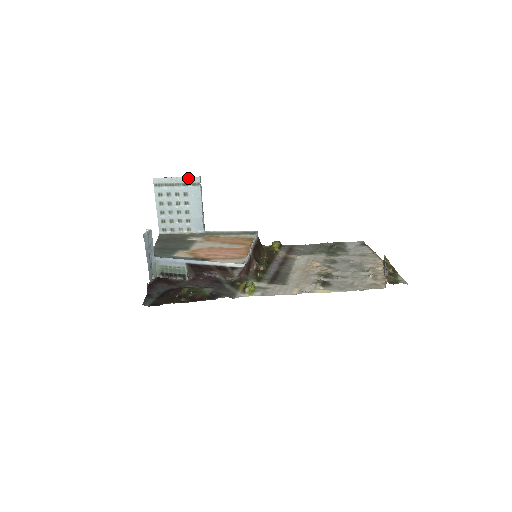
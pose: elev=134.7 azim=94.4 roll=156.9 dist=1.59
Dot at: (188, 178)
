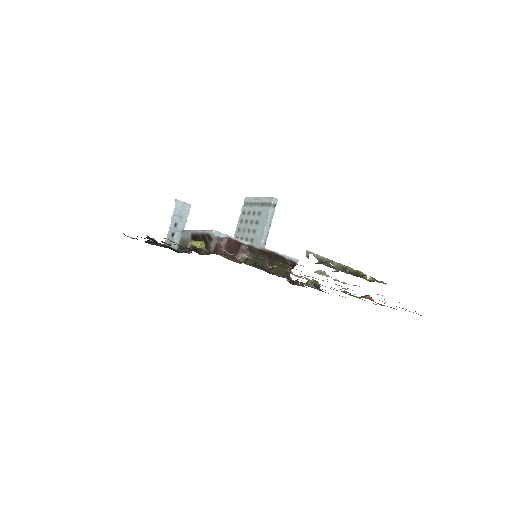
Dot at: (266, 198)
